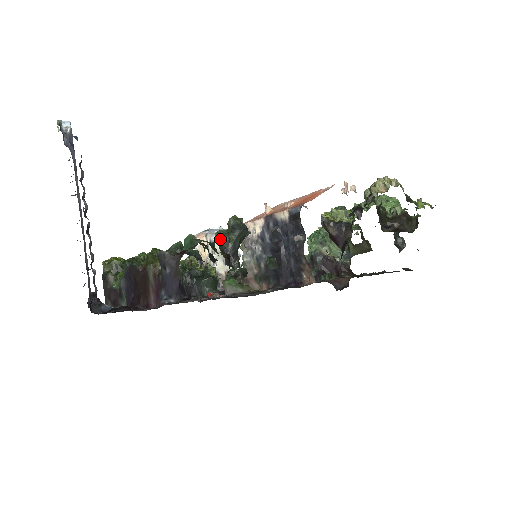
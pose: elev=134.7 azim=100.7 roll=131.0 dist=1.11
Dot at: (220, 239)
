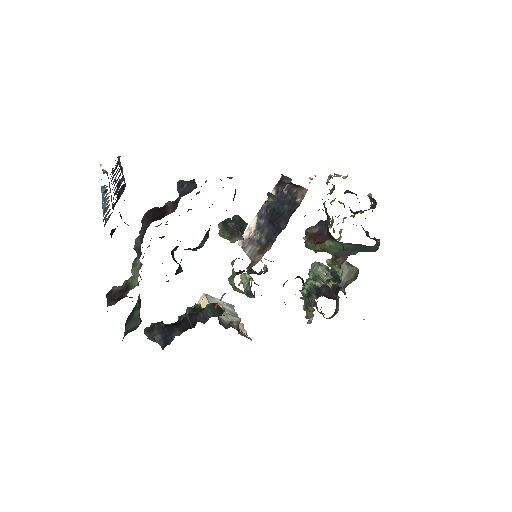
Dot at: (223, 221)
